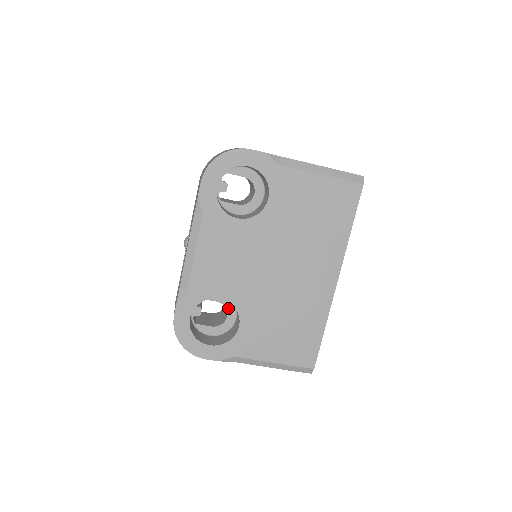
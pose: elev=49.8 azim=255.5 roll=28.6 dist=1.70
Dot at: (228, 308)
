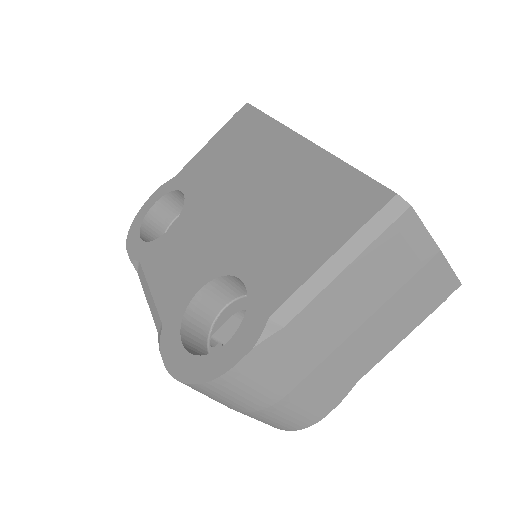
Dot at: occluded
